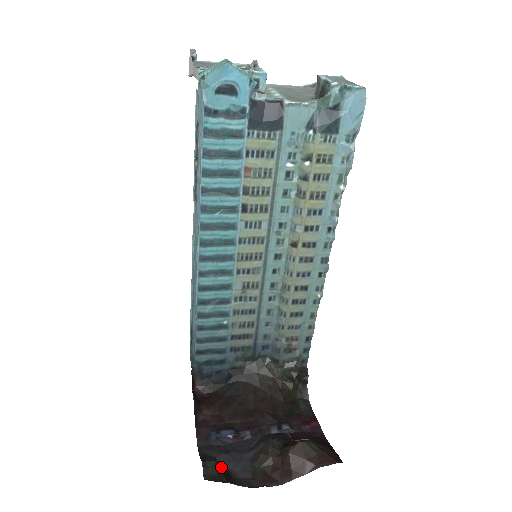
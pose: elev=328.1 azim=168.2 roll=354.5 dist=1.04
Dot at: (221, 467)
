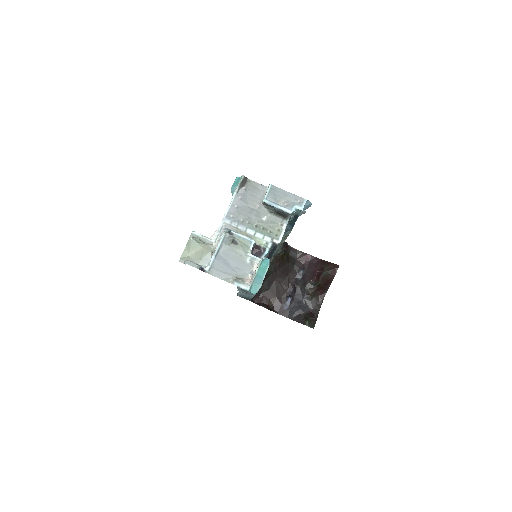
Dot at: (306, 315)
